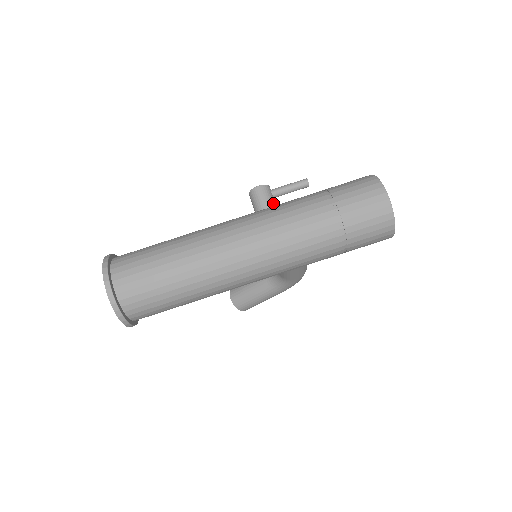
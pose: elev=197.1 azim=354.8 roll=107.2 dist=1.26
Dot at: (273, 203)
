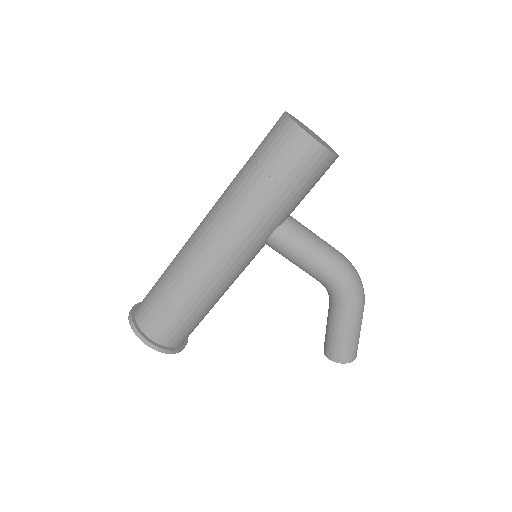
Dot at: occluded
